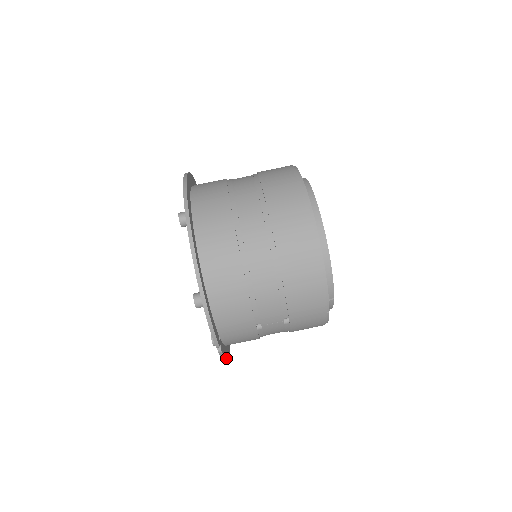
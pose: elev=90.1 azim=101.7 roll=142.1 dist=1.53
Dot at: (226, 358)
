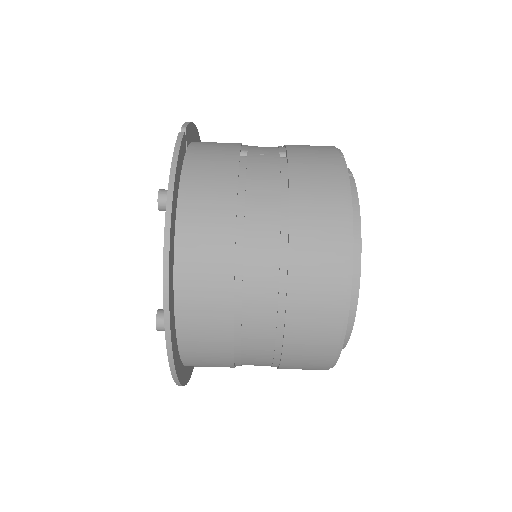
Dot at: occluded
